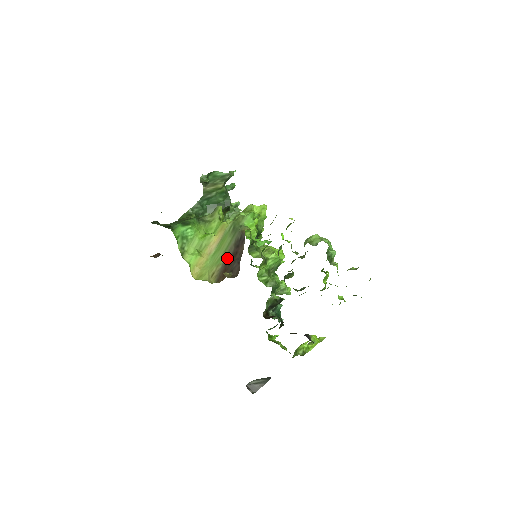
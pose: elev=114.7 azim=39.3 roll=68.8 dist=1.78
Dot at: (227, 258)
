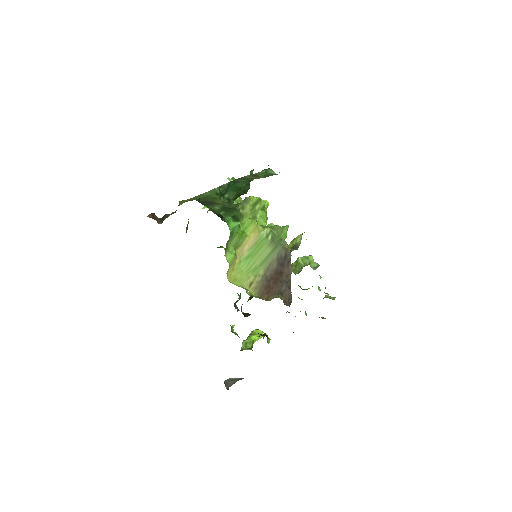
Dot at: (268, 272)
